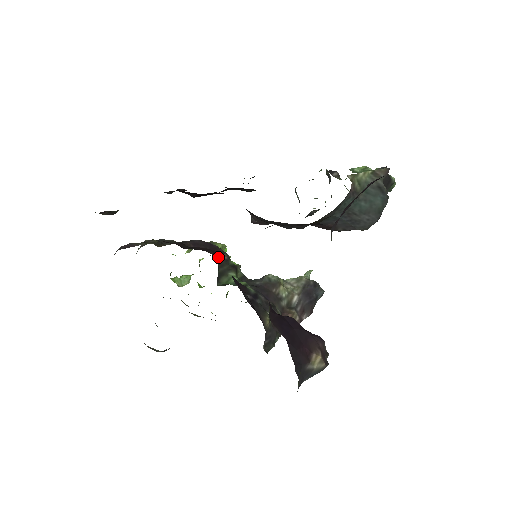
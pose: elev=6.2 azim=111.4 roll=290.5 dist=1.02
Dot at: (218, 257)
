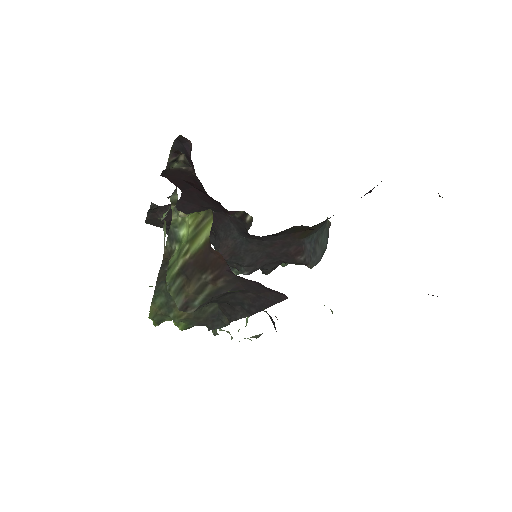
Dot at: occluded
